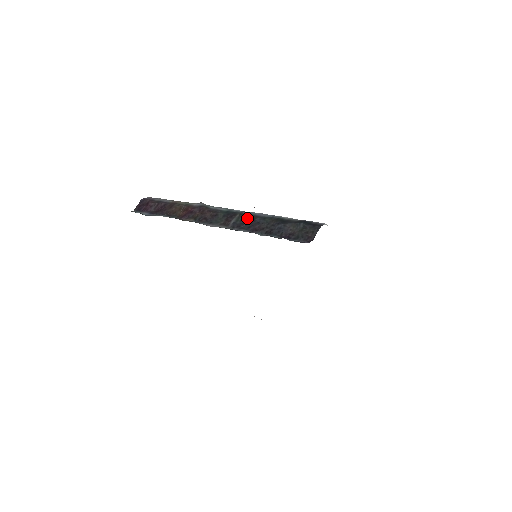
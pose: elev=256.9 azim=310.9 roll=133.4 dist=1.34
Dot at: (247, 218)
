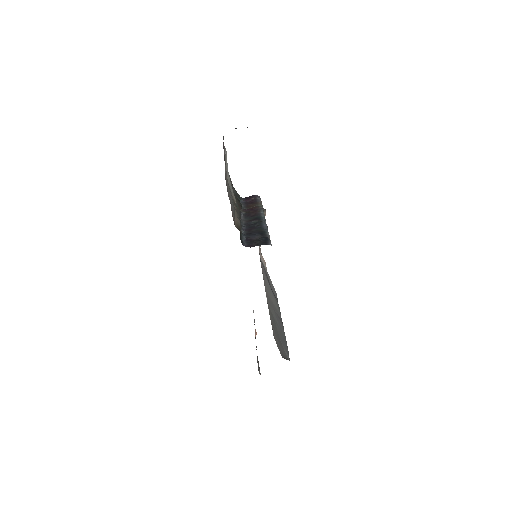
Dot at: (256, 223)
